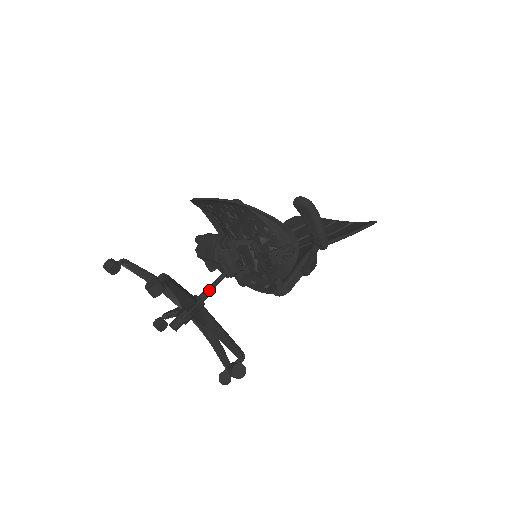
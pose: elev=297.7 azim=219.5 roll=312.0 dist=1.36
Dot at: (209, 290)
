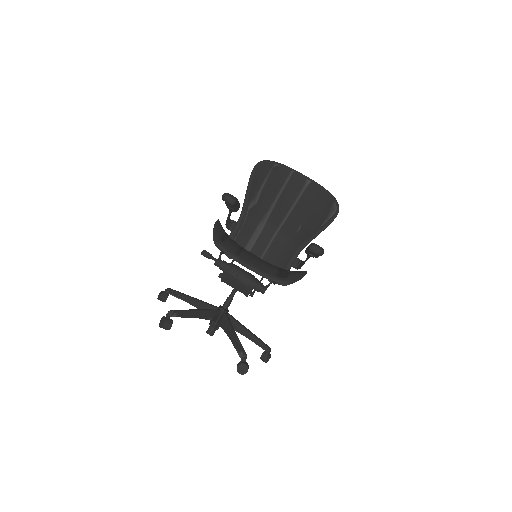
Dot at: (231, 301)
